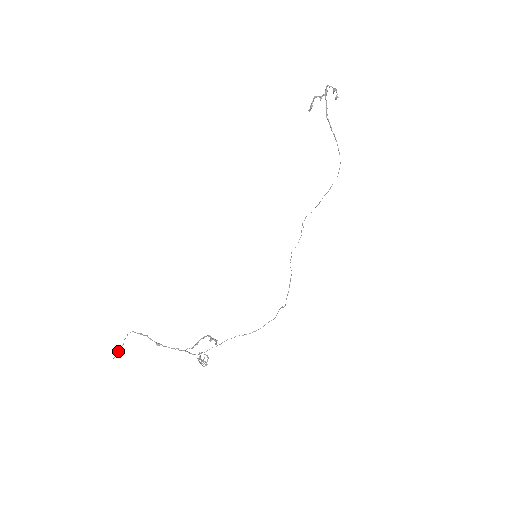
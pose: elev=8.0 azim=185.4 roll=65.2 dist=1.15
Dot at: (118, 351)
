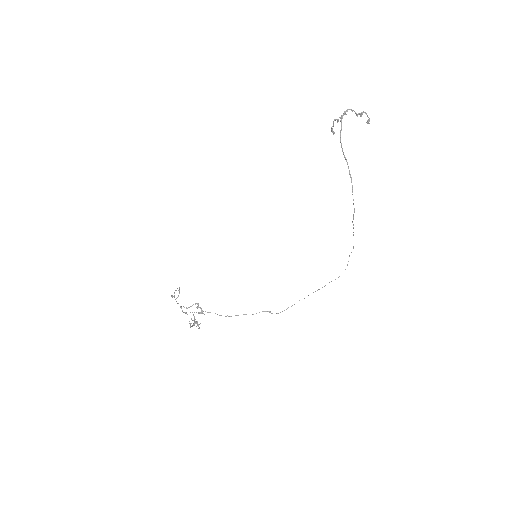
Dot at: occluded
